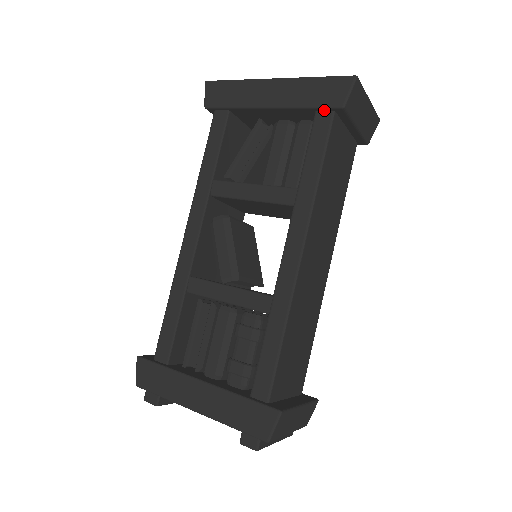
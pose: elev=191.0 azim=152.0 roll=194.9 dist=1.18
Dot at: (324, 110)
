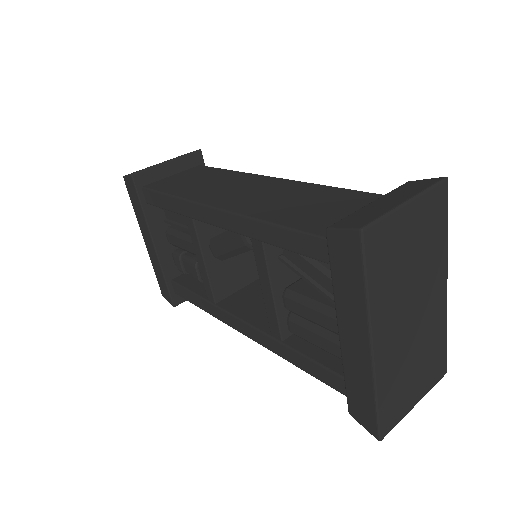
Dot at: occluded
